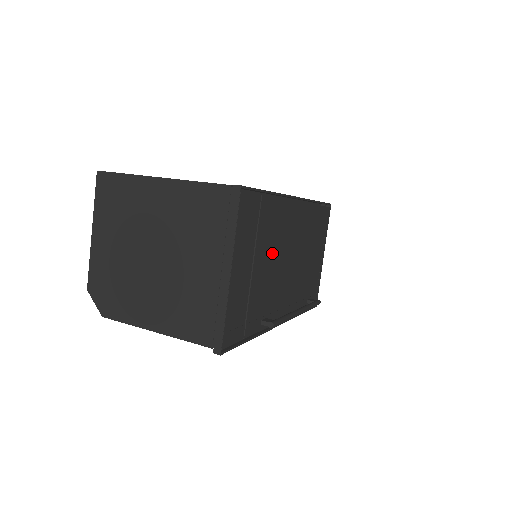
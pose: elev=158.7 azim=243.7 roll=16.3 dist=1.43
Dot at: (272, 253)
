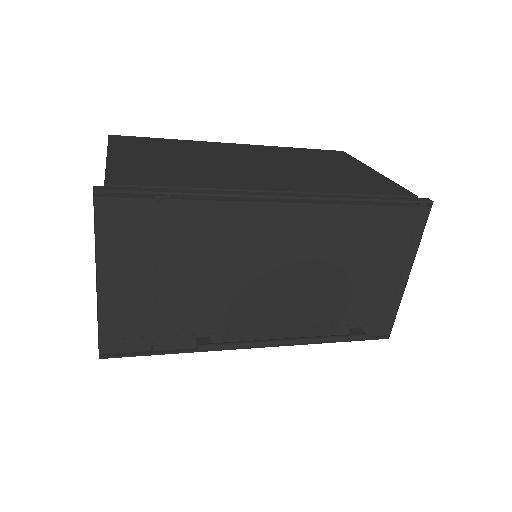
Dot at: (211, 266)
